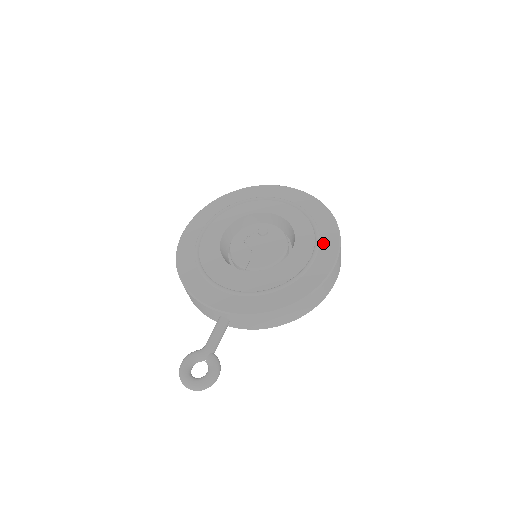
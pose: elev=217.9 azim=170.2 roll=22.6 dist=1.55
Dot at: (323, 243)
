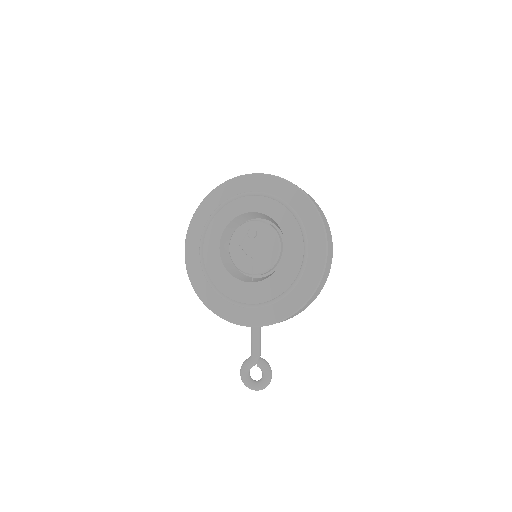
Dot at: (309, 233)
